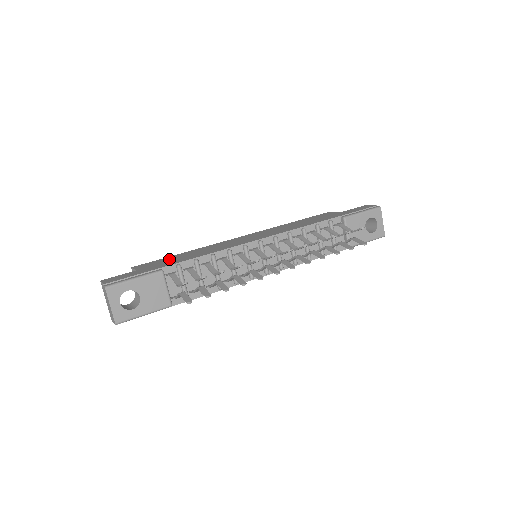
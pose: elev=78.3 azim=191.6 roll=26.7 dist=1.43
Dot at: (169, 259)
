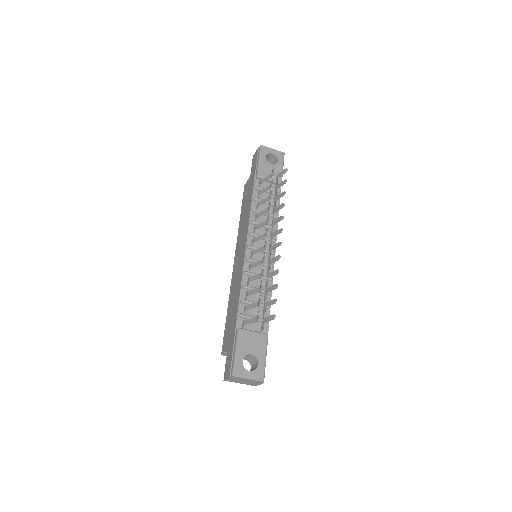
Dot at: (229, 322)
